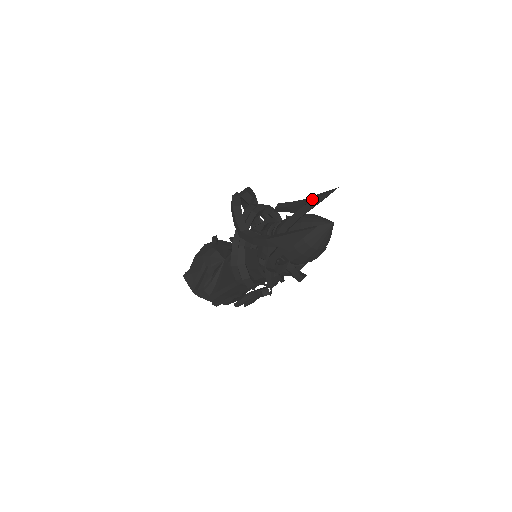
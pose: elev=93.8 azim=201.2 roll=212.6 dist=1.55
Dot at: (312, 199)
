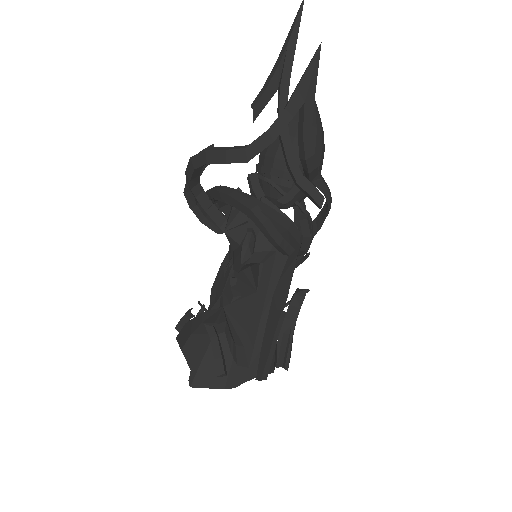
Dot at: (288, 38)
